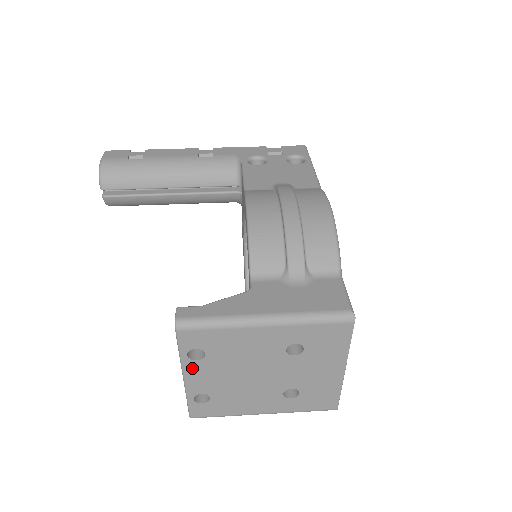
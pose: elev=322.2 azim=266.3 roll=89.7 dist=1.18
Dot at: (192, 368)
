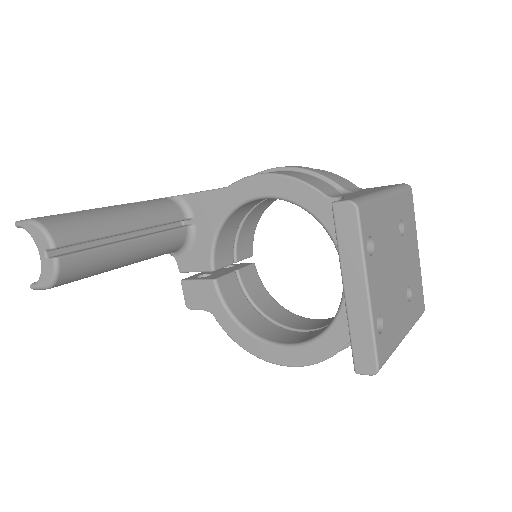
Dot at: (370, 270)
